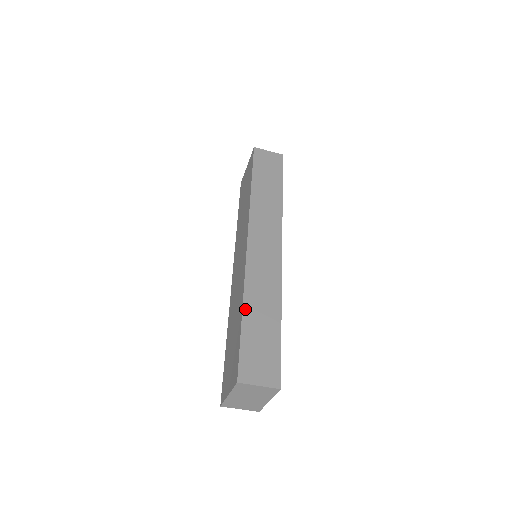
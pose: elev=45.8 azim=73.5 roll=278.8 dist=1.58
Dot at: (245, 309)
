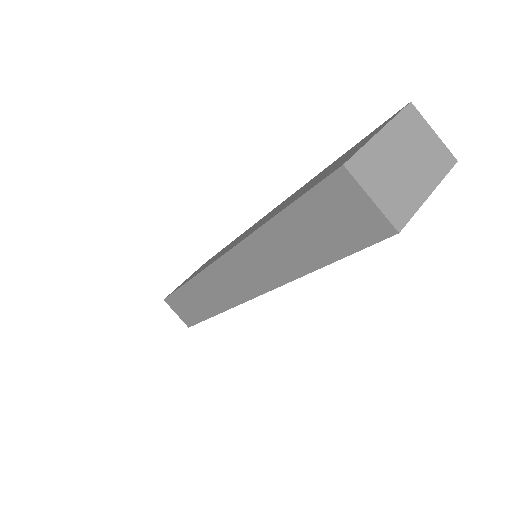
Dot at: occluded
